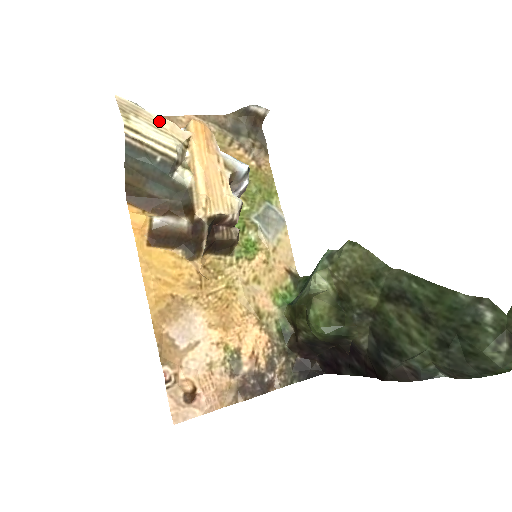
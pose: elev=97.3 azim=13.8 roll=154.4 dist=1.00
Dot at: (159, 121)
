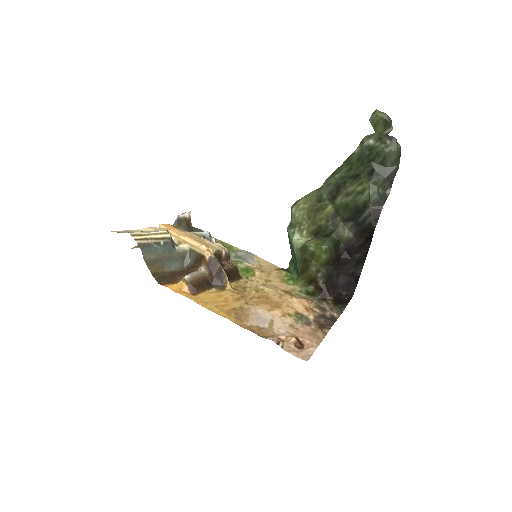
Dot at: (145, 230)
